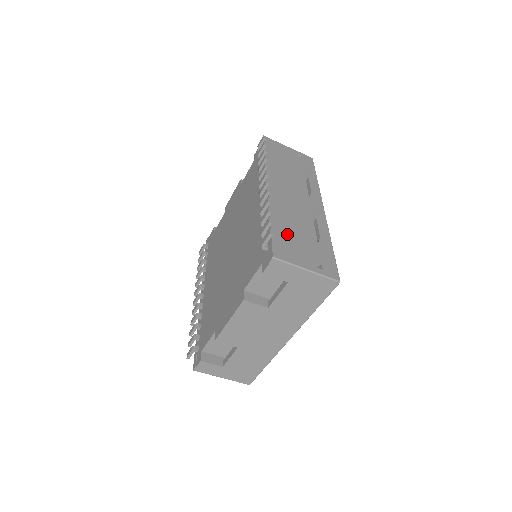
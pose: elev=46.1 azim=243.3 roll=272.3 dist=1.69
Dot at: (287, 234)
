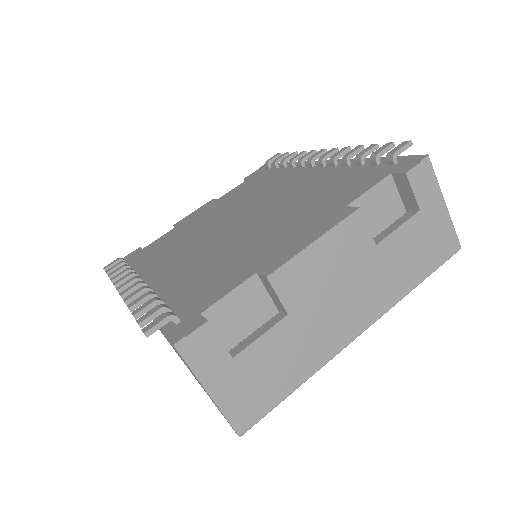
Dot at: occluded
